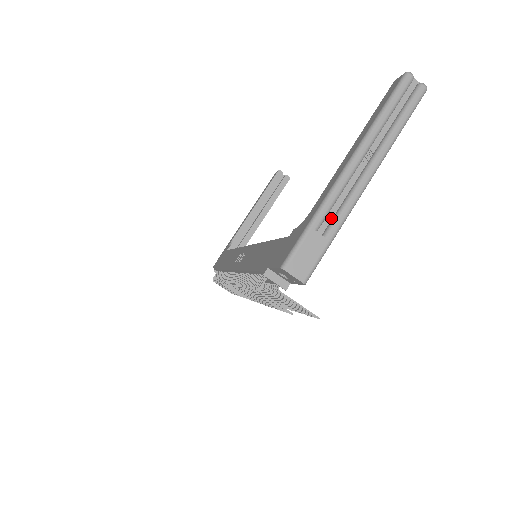
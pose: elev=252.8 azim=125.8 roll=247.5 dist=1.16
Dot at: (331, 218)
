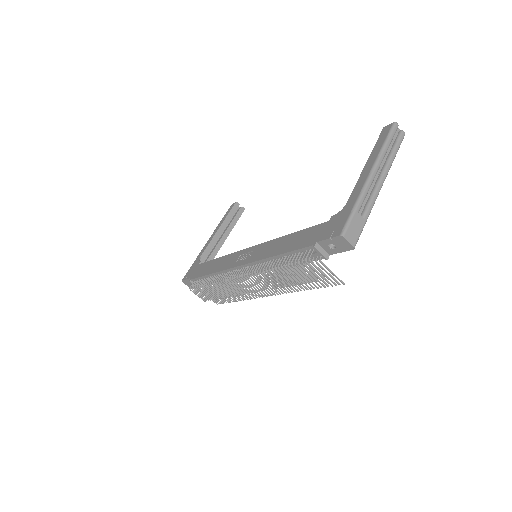
Dot at: (363, 207)
